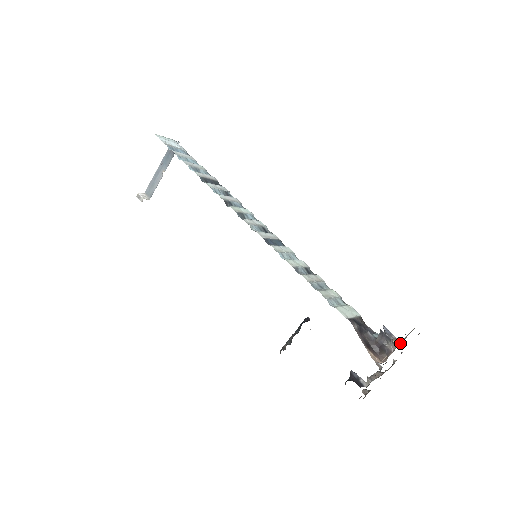
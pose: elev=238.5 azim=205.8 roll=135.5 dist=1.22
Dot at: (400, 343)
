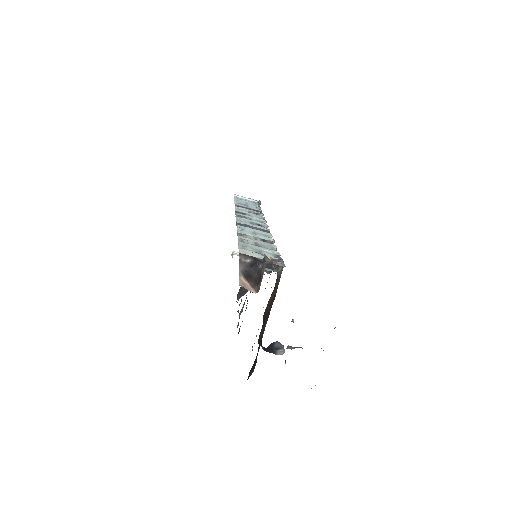
Dot at: occluded
